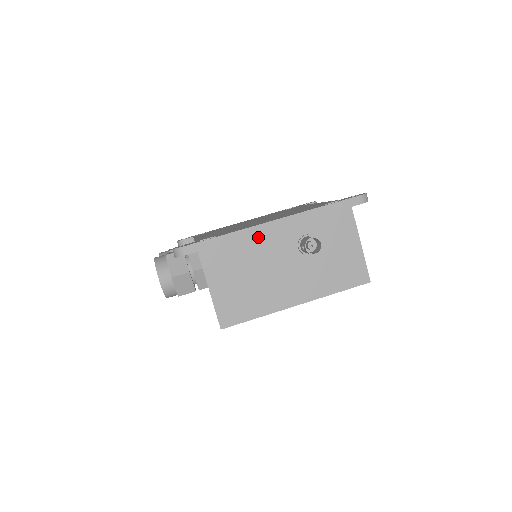
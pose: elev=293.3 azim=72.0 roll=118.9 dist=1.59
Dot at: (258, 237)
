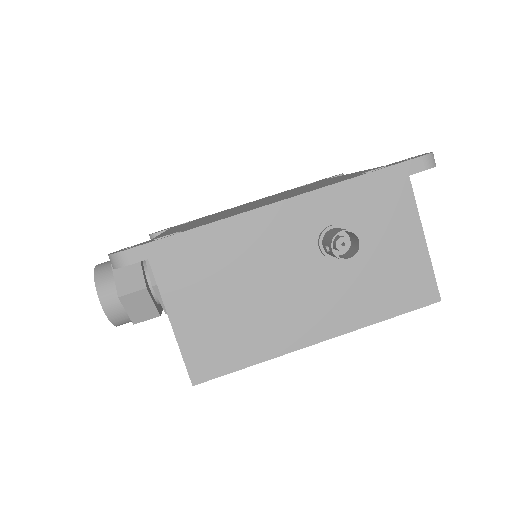
Dot at: (250, 231)
